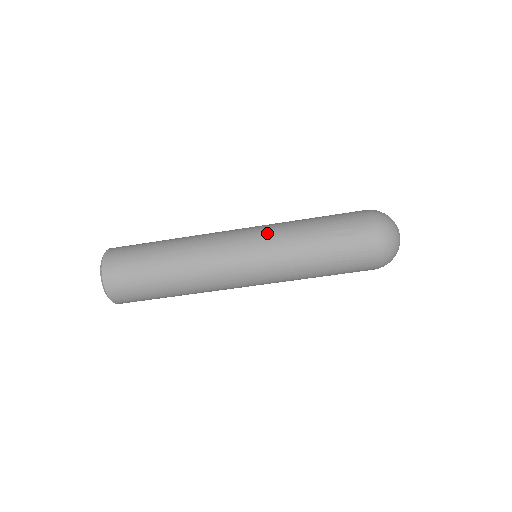
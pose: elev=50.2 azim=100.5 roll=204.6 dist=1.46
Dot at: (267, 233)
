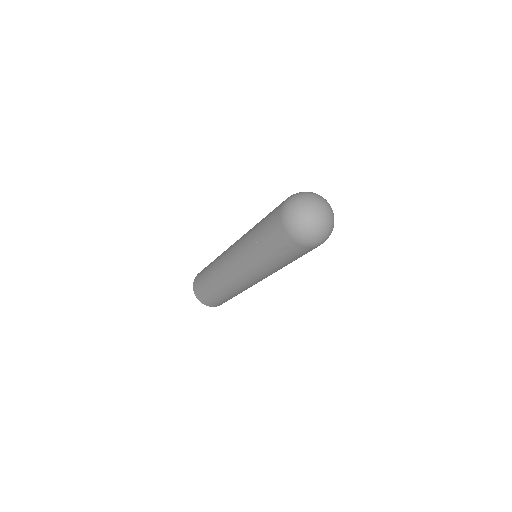
Dot at: (245, 265)
